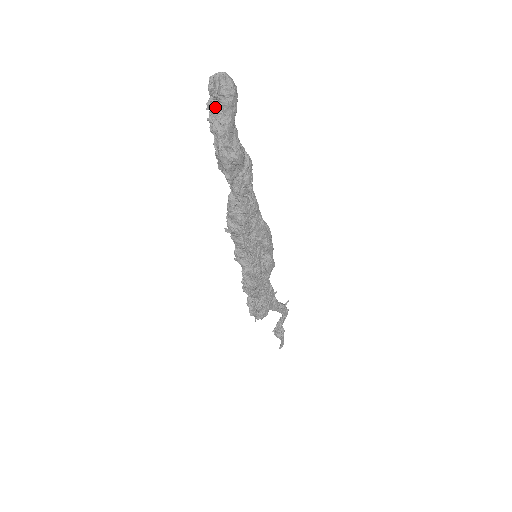
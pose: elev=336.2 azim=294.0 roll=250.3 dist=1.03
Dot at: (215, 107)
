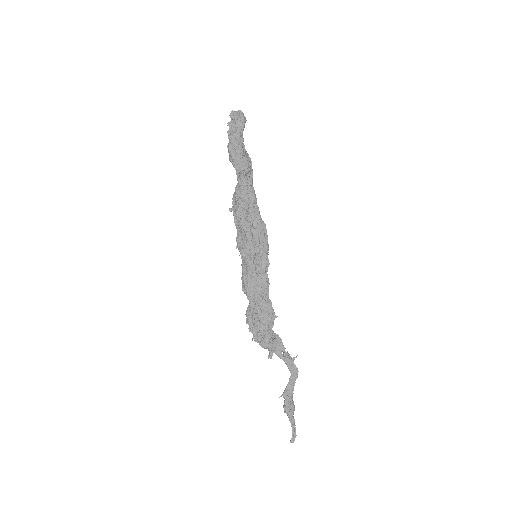
Dot at: (232, 125)
